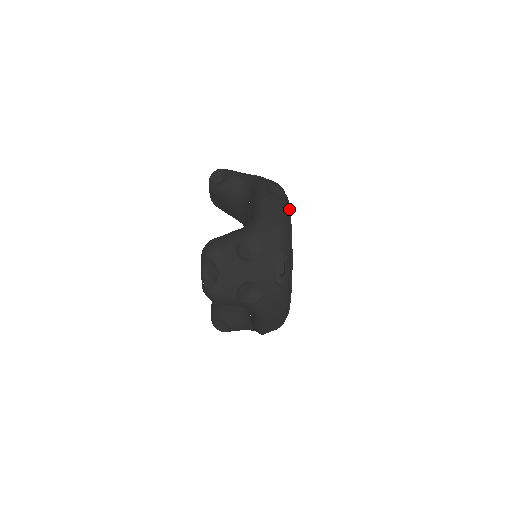
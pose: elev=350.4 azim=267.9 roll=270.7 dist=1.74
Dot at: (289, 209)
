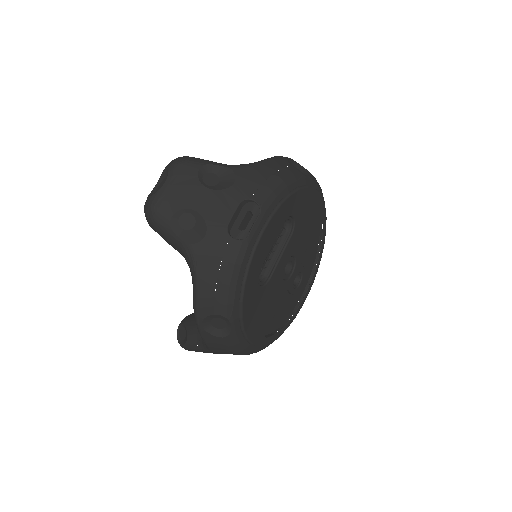
Dot at: (304, 186)
